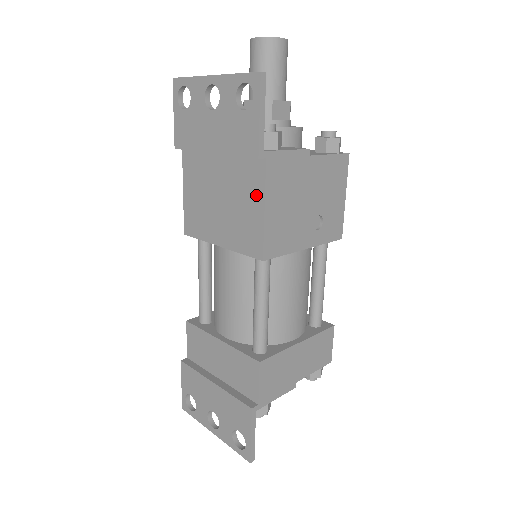
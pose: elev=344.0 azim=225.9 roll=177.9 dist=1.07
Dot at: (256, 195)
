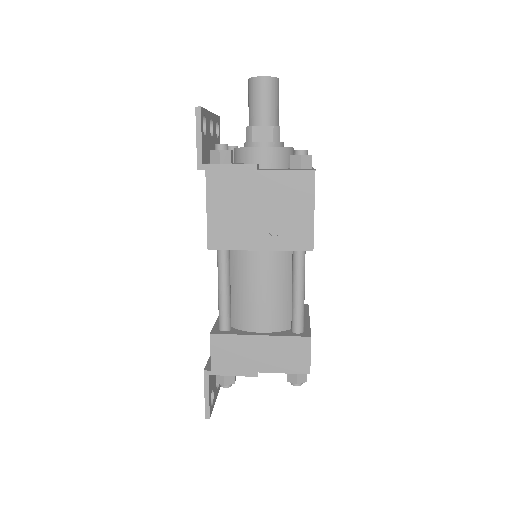
Dot at: occluded
